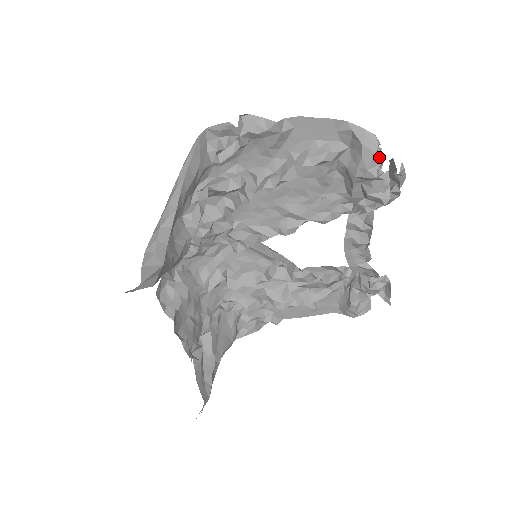
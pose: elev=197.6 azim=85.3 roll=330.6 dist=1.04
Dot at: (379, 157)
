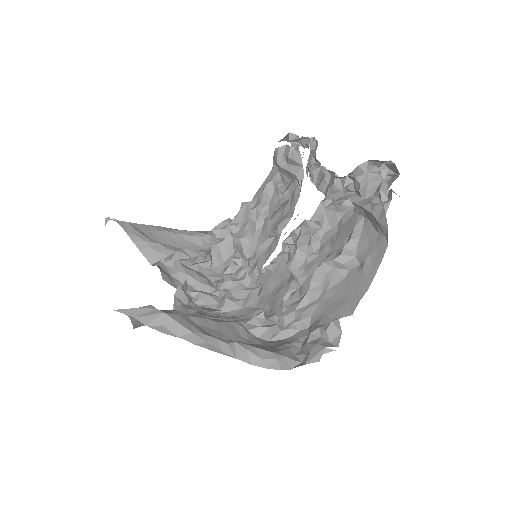
Dot at: occluded
